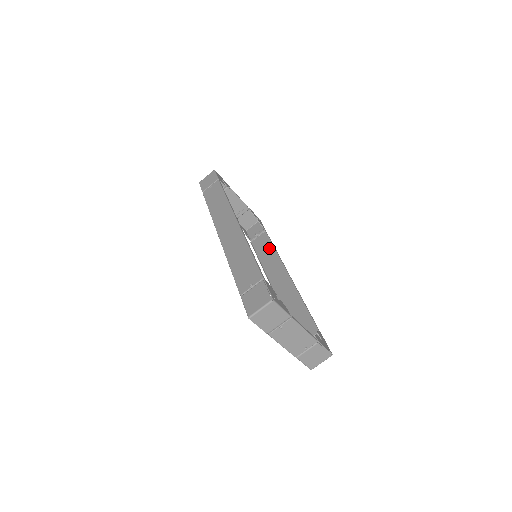
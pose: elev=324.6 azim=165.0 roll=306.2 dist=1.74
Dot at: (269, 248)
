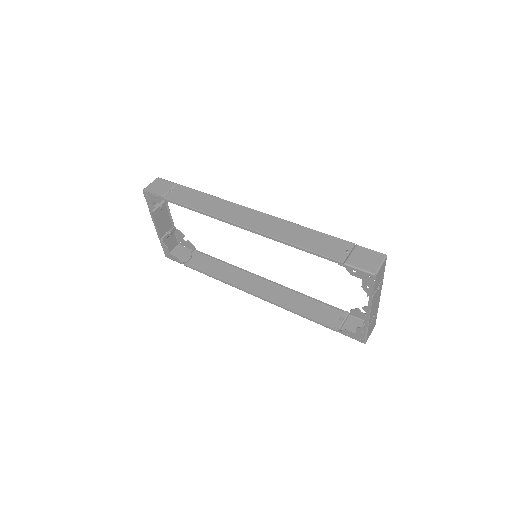
Dot at: (217, 265)
